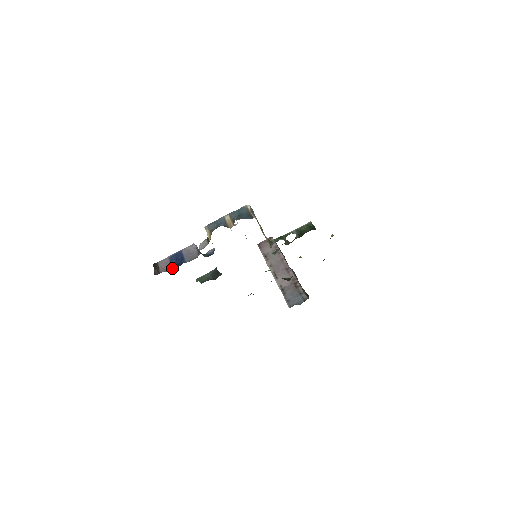
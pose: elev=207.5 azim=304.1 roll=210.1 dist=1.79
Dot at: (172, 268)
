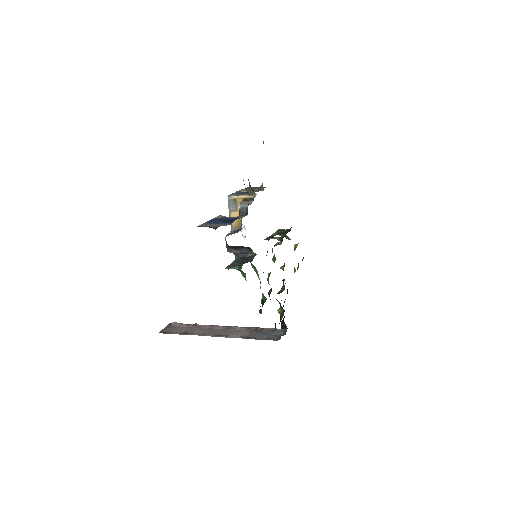
Dot at: (229, 222)
